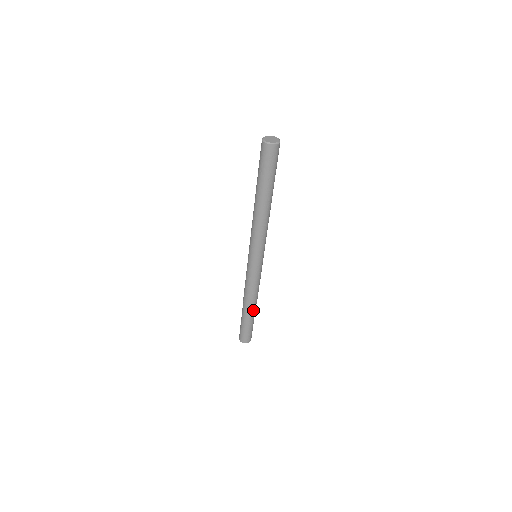
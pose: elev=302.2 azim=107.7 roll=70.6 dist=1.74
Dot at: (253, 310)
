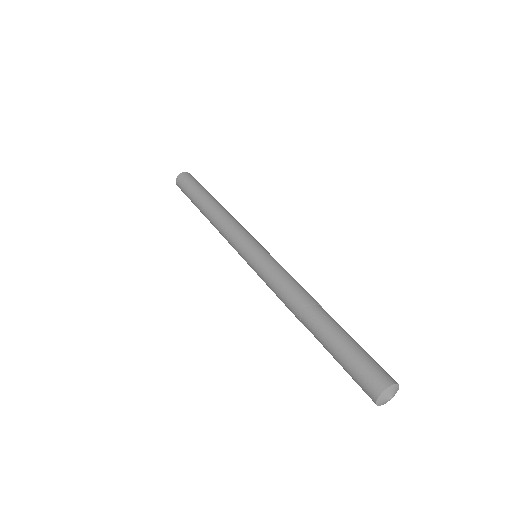
Dot at: occluded
